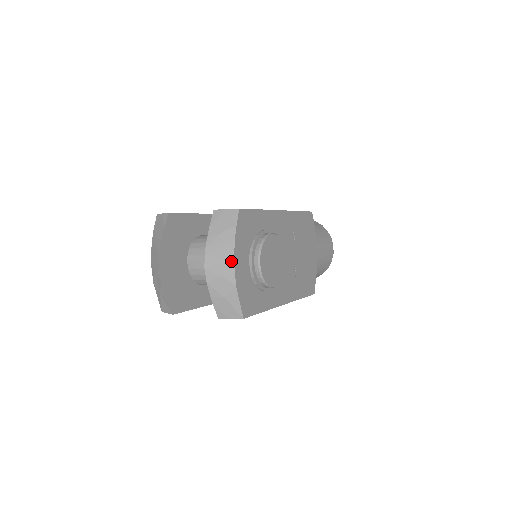
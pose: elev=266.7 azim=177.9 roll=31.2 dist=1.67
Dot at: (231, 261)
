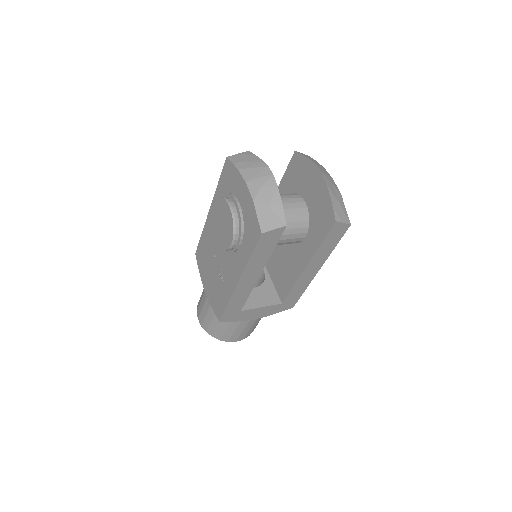
Dot at: (331, 177)
